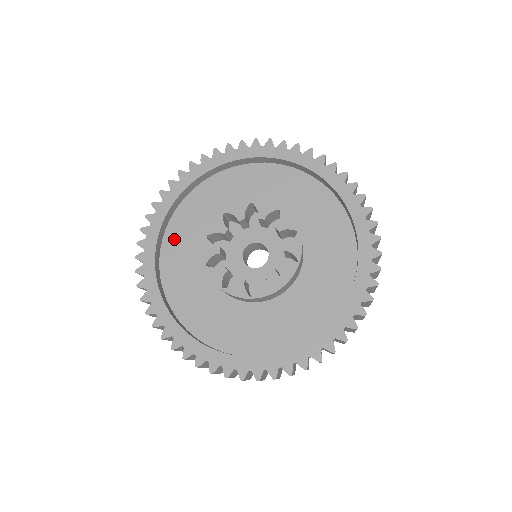
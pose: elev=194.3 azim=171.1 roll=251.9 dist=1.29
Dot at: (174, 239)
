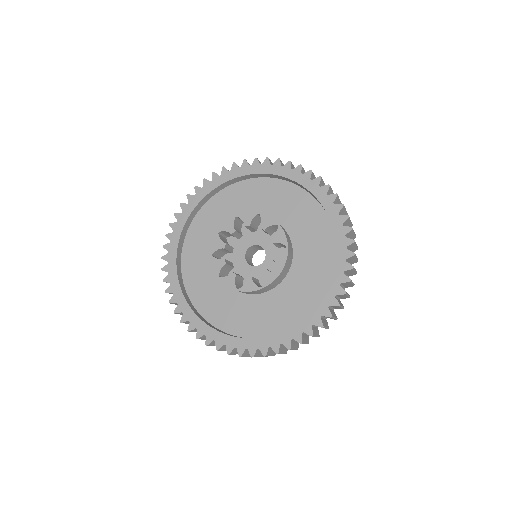
Dot at: (190, 267)
